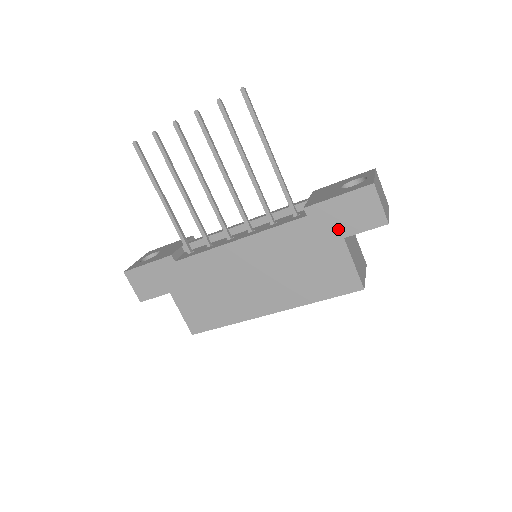
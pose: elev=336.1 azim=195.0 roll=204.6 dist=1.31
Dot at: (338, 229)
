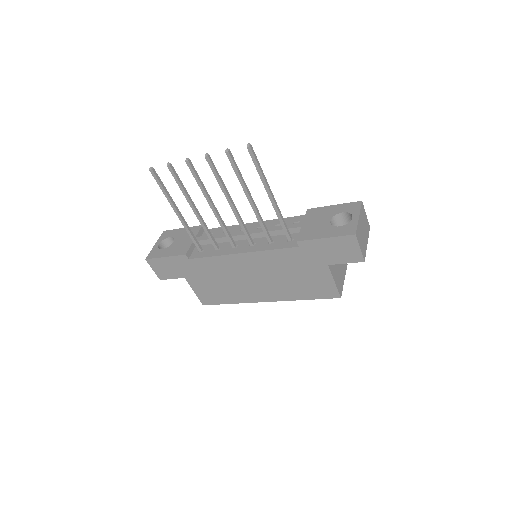
Dot at: (324, 259)
